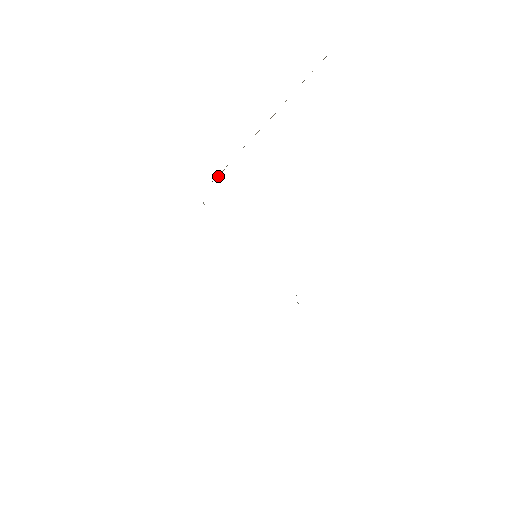
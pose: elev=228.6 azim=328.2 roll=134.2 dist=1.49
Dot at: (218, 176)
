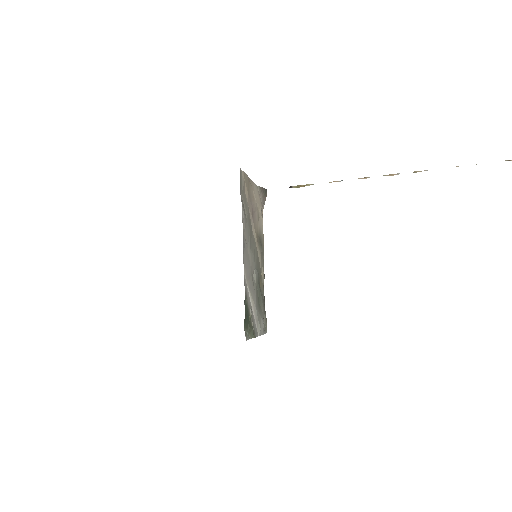
Dot at: (297, 186)
